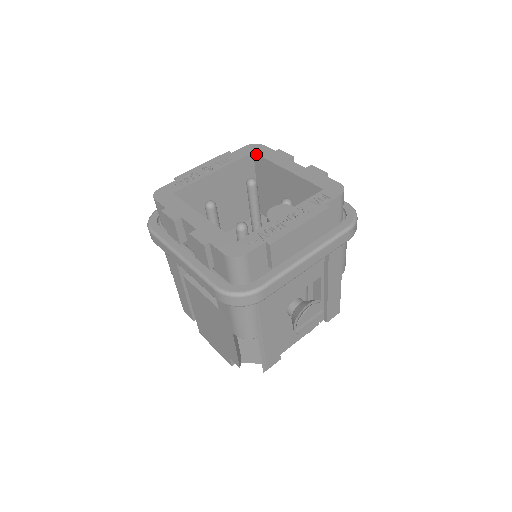
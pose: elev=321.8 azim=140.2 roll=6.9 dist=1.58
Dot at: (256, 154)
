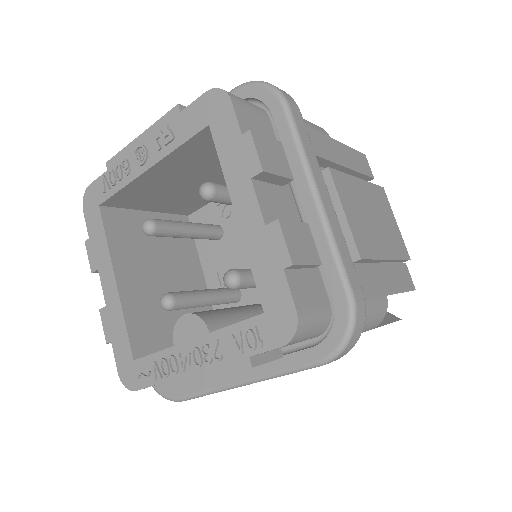
Dot at: (211, 133)
